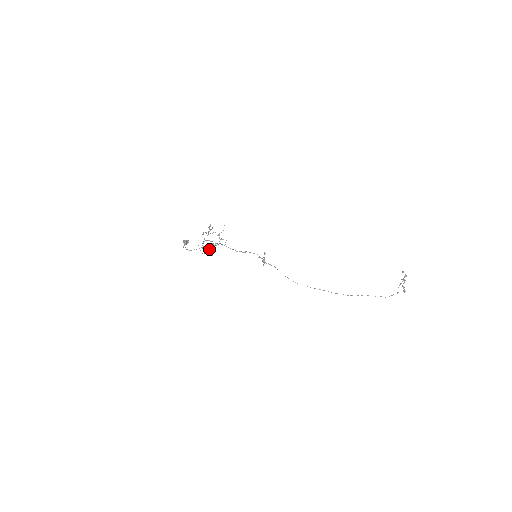
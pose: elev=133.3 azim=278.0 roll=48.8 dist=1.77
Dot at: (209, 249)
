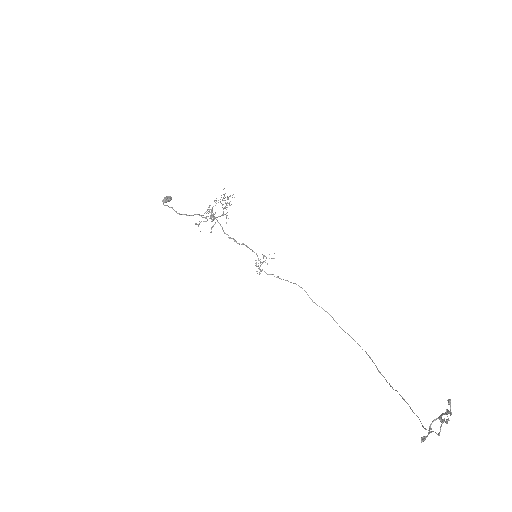
Dot at: (199, 221)
